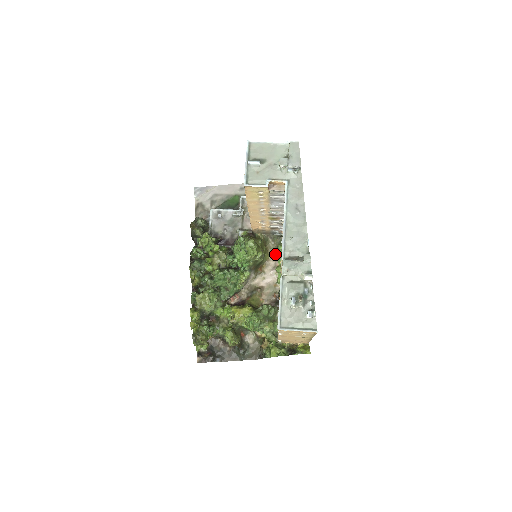
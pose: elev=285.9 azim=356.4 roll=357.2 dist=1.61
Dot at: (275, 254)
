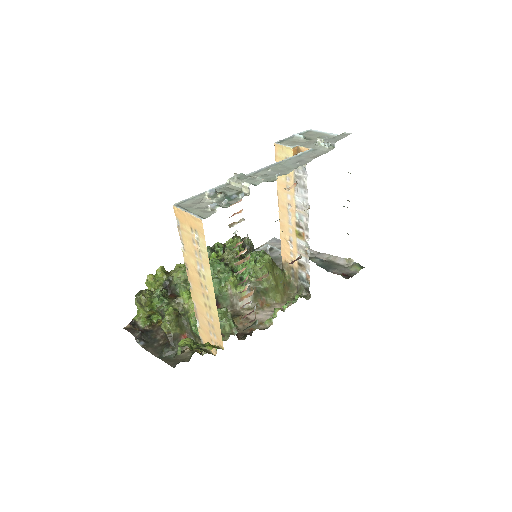
Dot at: occluded
